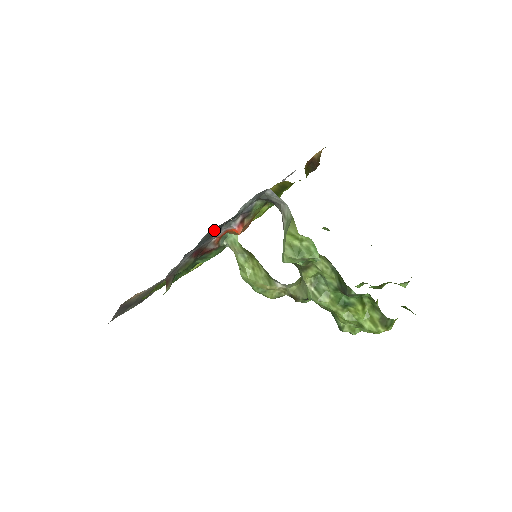
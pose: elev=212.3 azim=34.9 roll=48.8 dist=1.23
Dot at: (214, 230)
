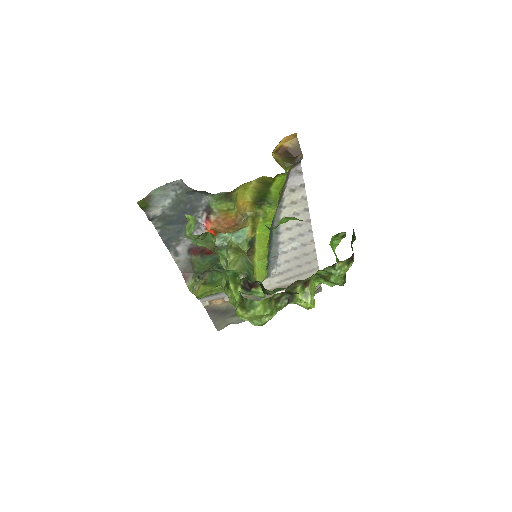
Dot at: (168, 224)
